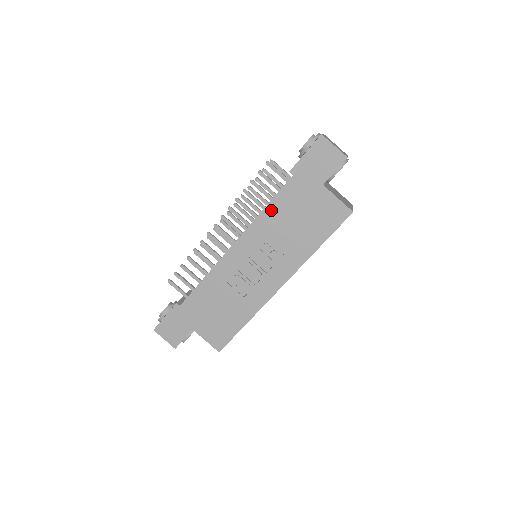
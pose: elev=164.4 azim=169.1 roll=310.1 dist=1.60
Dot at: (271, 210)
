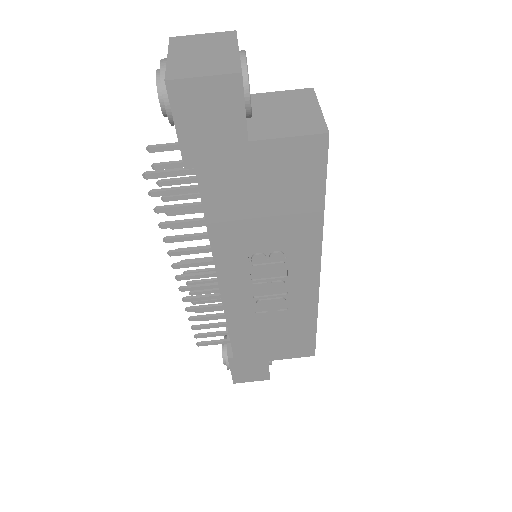
Dot at: (217, 225)
